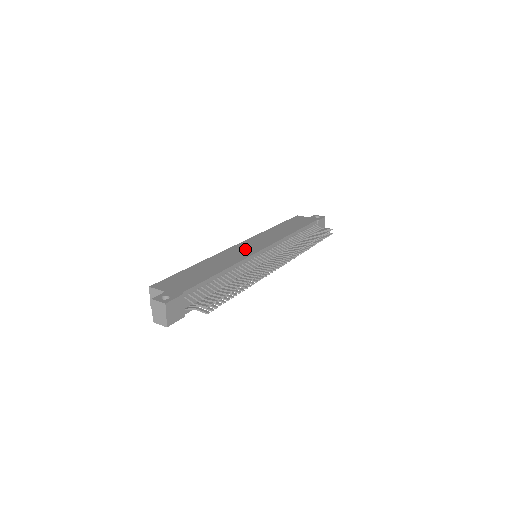
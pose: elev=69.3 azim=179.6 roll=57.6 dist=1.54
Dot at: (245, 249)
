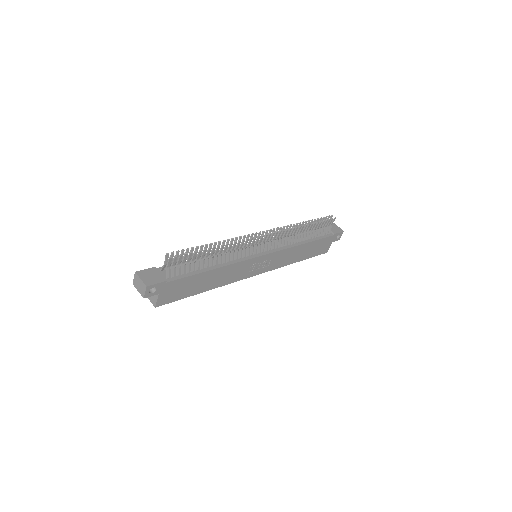
Dot at: occluded
